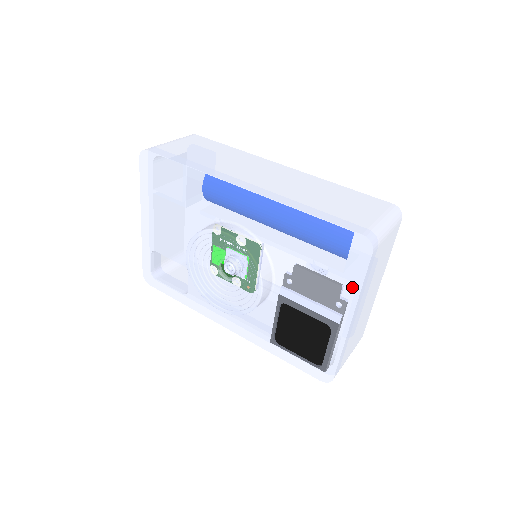
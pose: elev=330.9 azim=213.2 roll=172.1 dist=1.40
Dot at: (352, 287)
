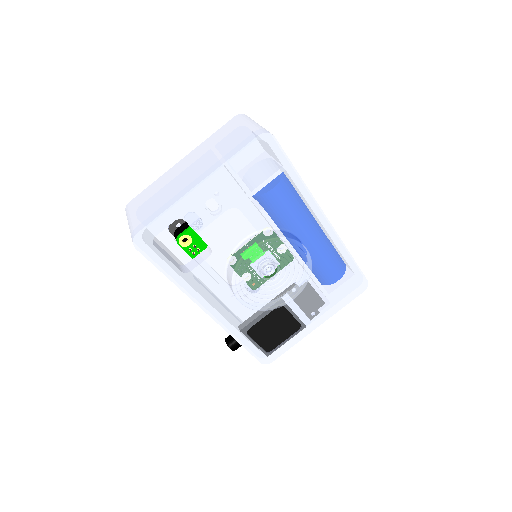
Dot at: (337, 307)
